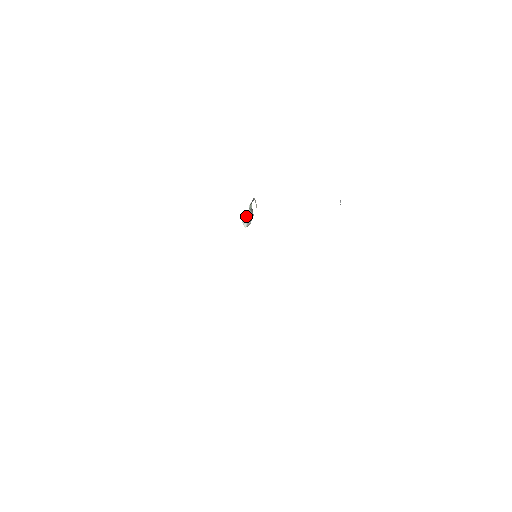
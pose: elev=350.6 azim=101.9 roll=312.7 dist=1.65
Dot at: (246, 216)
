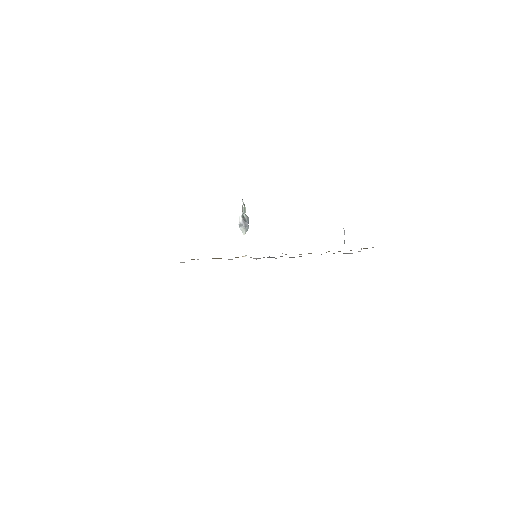
Dot at: (242, 221)
